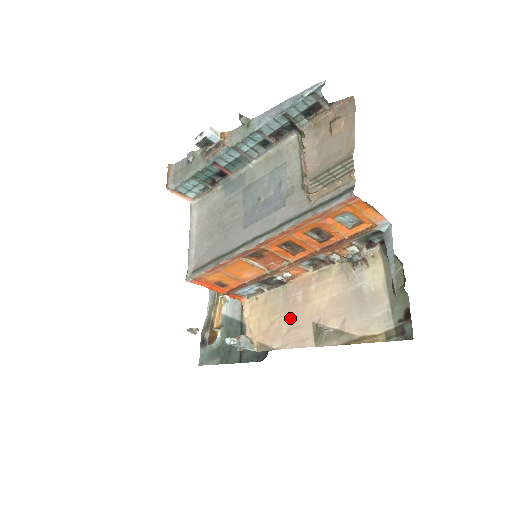
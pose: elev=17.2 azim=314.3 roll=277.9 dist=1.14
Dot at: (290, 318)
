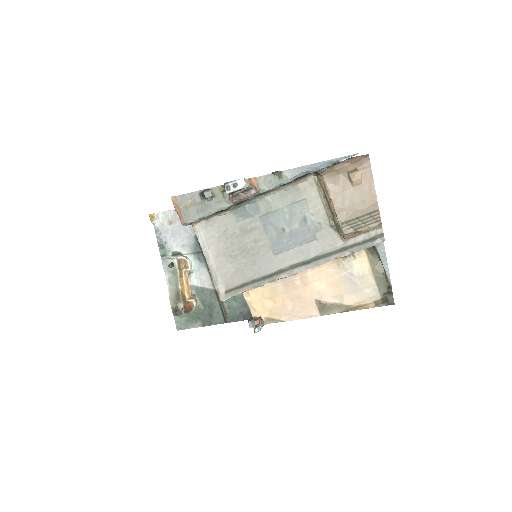
Dot at: (293, 298)
